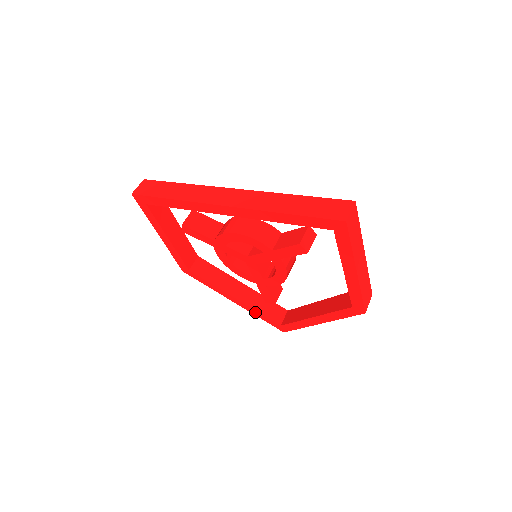
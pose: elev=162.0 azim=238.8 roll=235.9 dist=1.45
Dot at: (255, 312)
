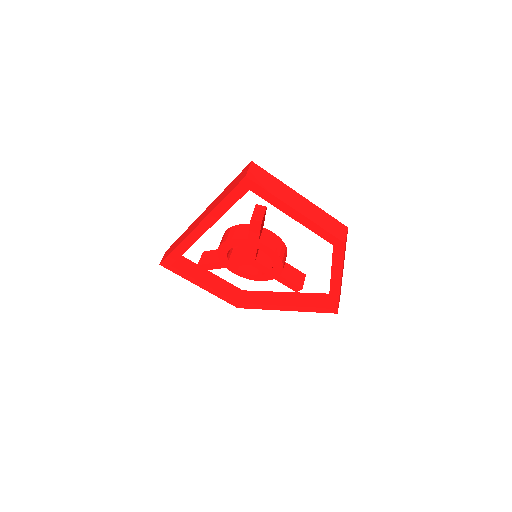
Dot at: (303, 309)
